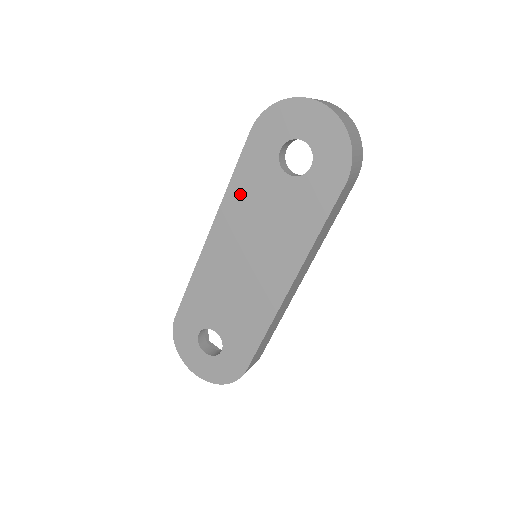
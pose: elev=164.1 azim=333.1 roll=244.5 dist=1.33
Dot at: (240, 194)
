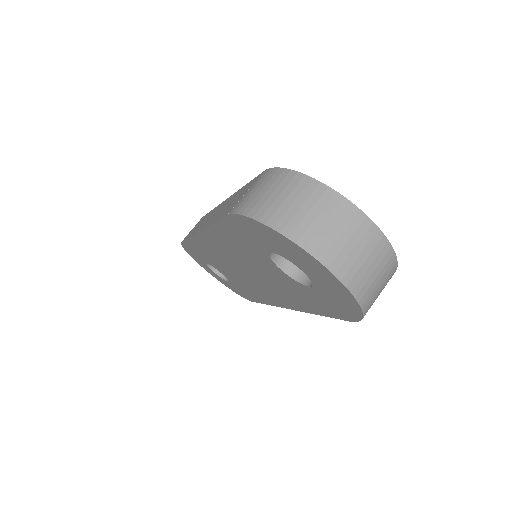
Dot at: (226, 239)
